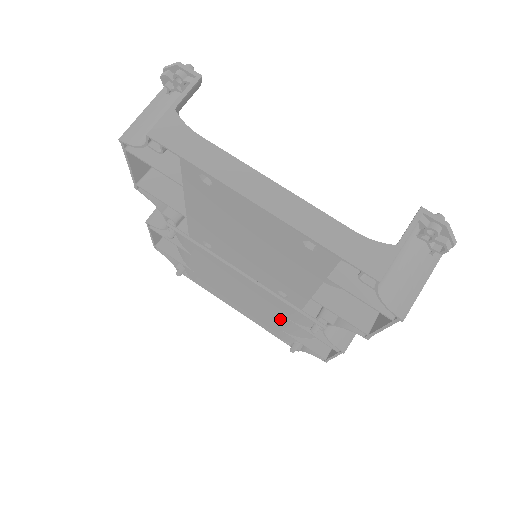
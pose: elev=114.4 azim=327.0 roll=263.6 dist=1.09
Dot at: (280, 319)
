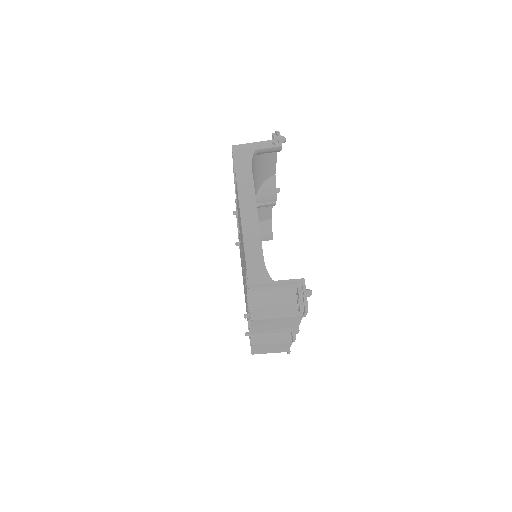
Dot at: occluded
